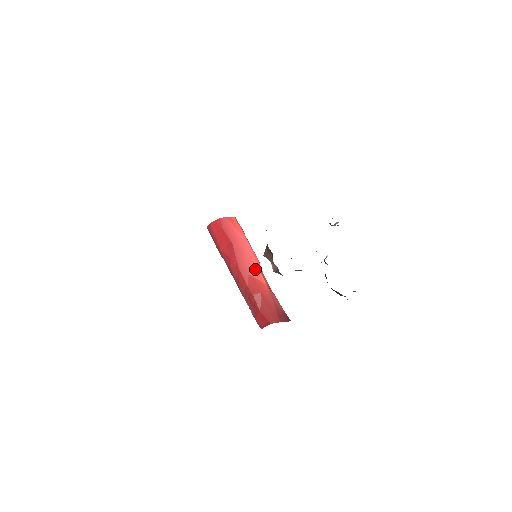
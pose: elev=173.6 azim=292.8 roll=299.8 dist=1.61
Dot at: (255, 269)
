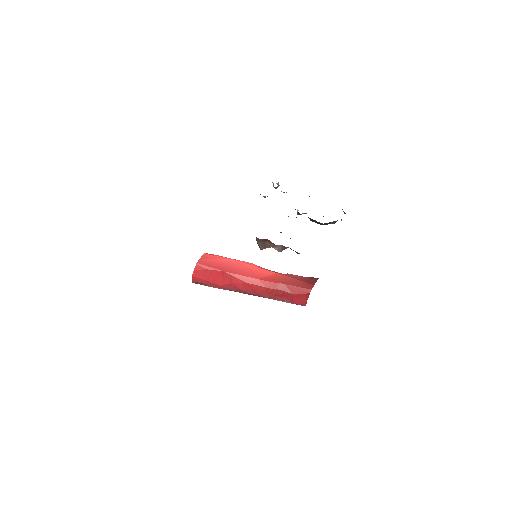
Dot at: (258, 271)
